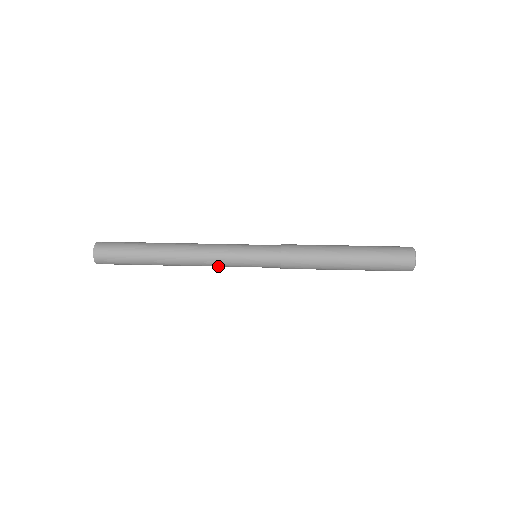
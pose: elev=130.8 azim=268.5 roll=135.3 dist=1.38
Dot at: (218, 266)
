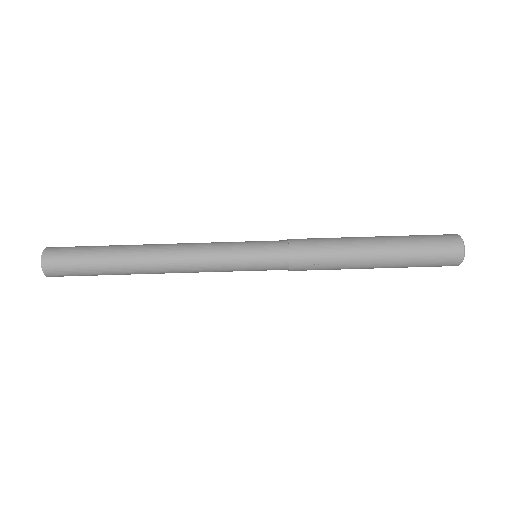
Dot at: occluded
